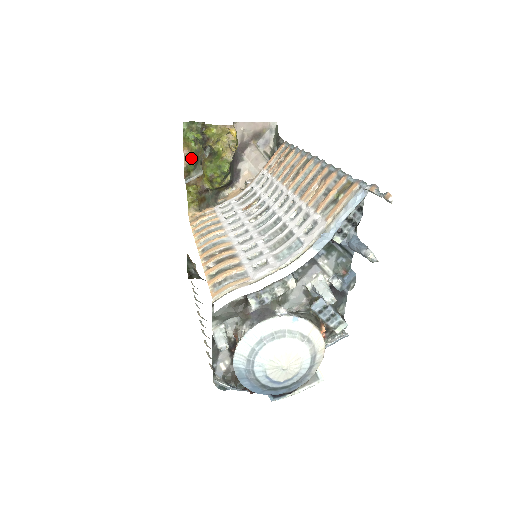
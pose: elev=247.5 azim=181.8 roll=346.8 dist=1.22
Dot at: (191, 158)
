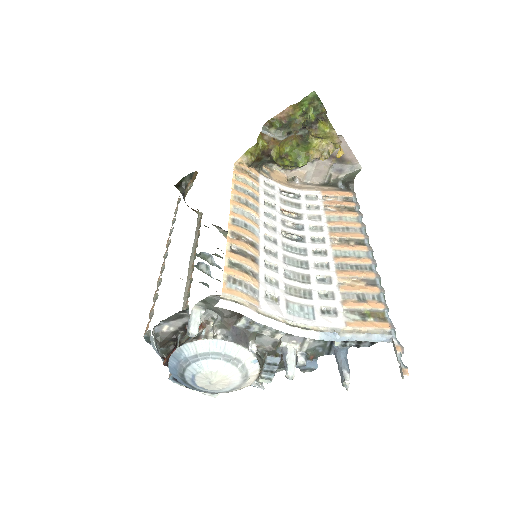
Dot at: (285, 118)
